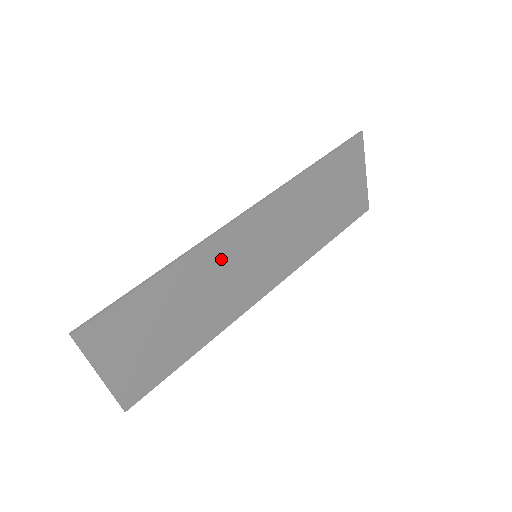
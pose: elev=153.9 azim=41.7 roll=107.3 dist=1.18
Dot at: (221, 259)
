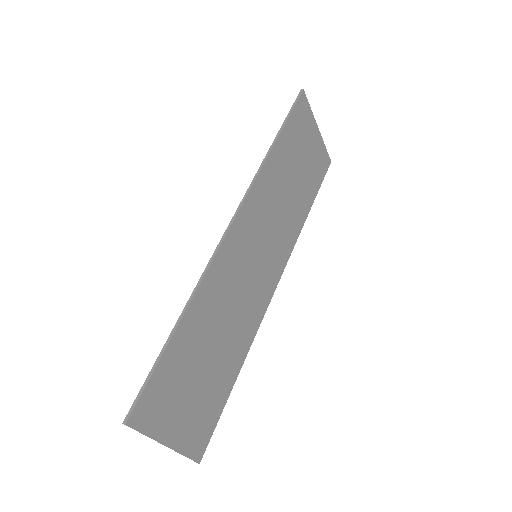
Dot at: (228, 276)
